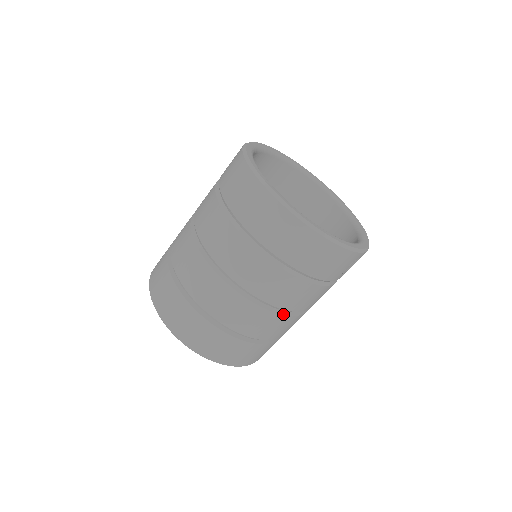
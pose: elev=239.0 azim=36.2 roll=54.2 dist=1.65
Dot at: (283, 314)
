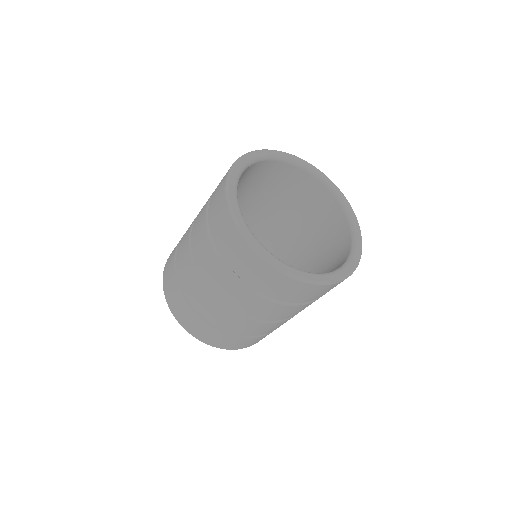
Dot at: occluded
